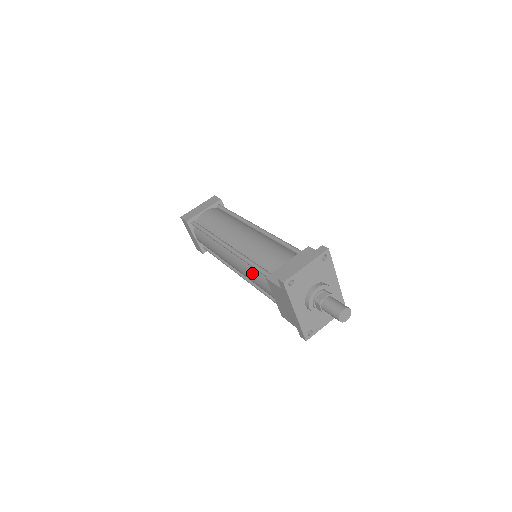
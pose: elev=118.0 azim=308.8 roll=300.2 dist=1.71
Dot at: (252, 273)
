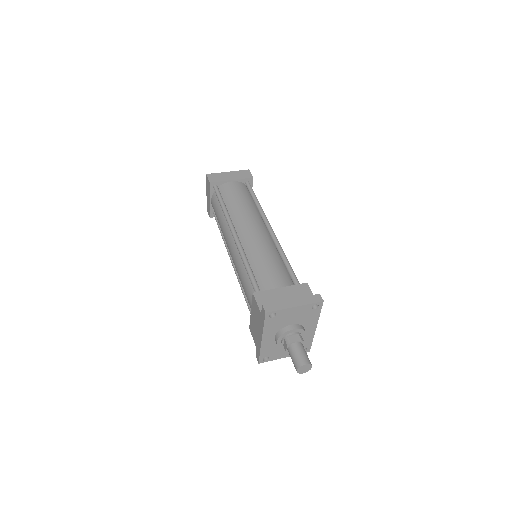
Dot at: (244, 275)
